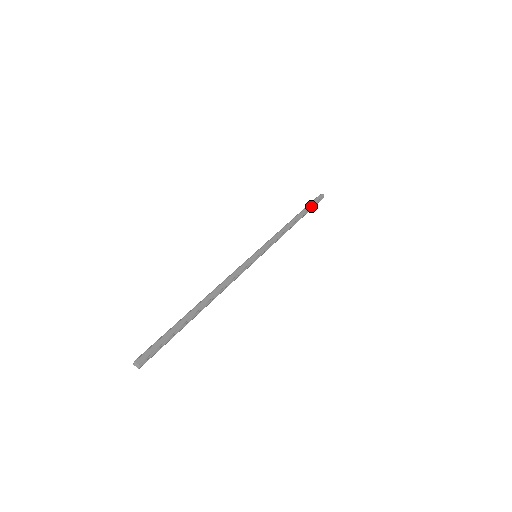
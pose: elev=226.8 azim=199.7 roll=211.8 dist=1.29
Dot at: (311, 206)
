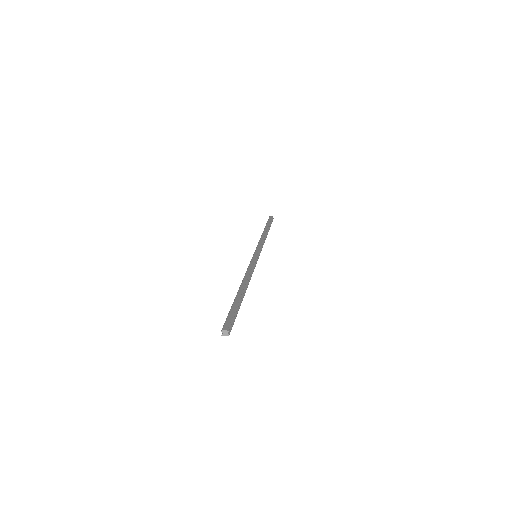
Dot at: (269, 223)
